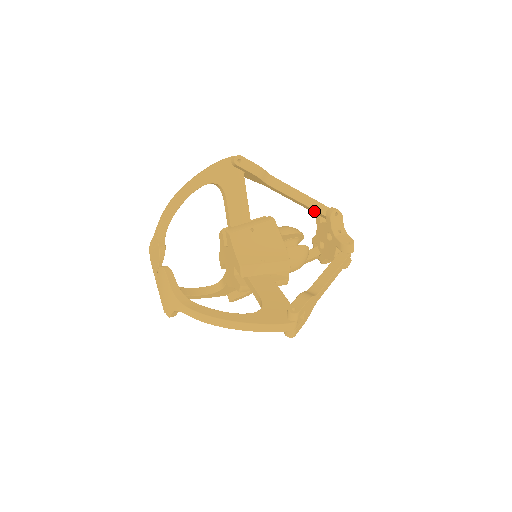
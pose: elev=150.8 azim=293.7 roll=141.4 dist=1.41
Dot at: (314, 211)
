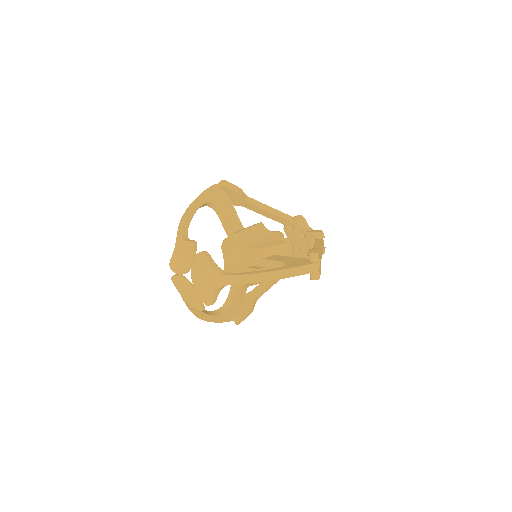
Dot at: (283, 221)
